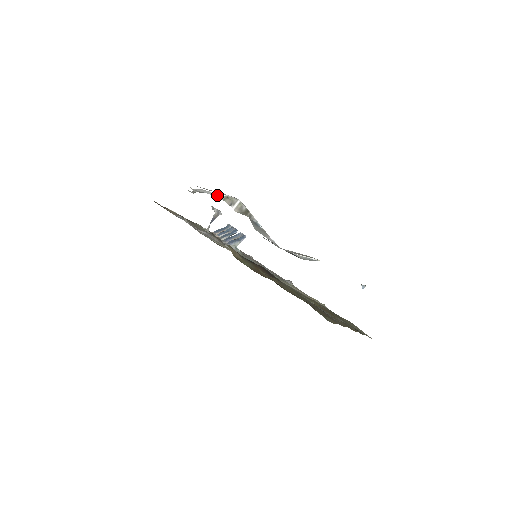
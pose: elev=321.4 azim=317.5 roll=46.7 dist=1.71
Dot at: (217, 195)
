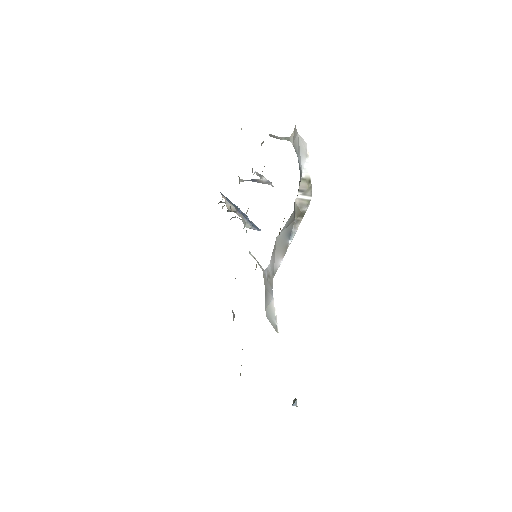
Dot at: (305, 168)
